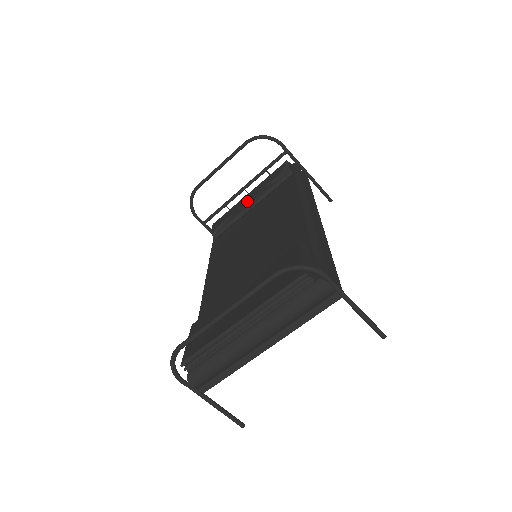
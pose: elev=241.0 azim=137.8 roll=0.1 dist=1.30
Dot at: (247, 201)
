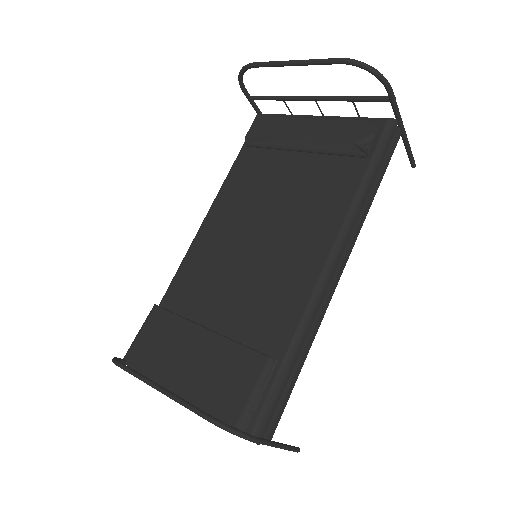
Dot at: (303, 132)
